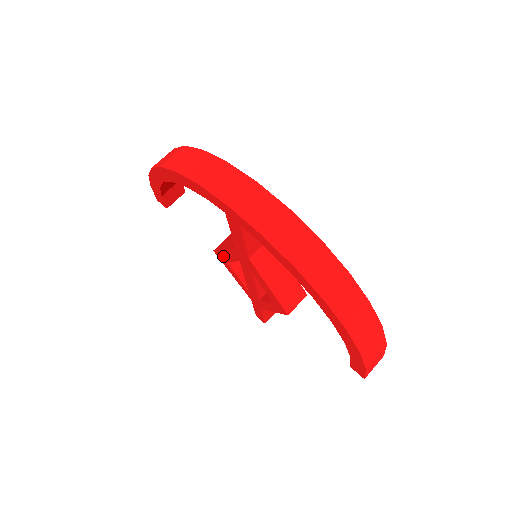
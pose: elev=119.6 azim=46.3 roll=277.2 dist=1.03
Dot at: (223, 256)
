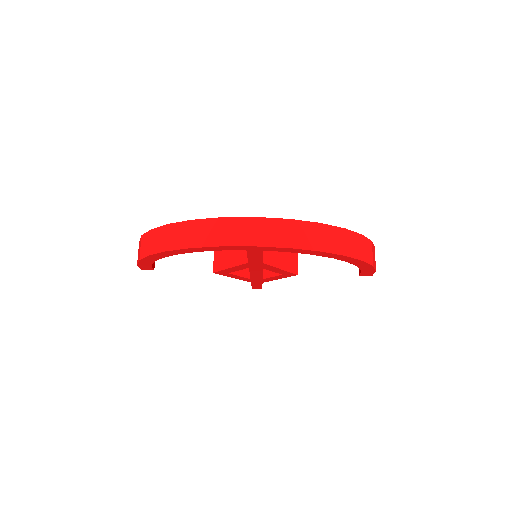
Dot at: (226, 272)
